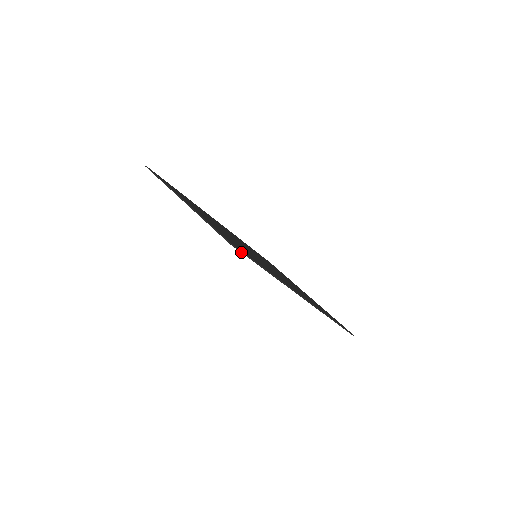
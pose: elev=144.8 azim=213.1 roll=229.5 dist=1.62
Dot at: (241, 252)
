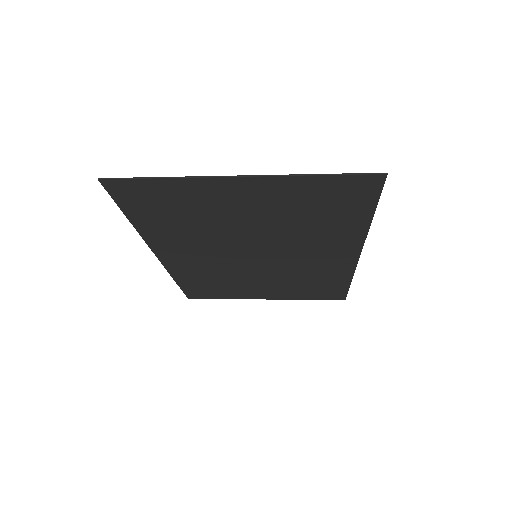
Dot at: occluded
